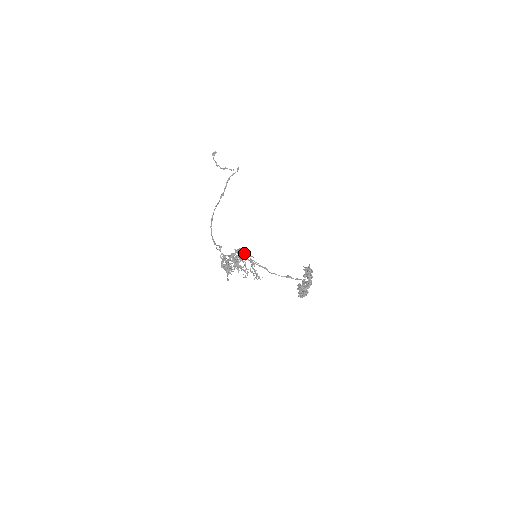
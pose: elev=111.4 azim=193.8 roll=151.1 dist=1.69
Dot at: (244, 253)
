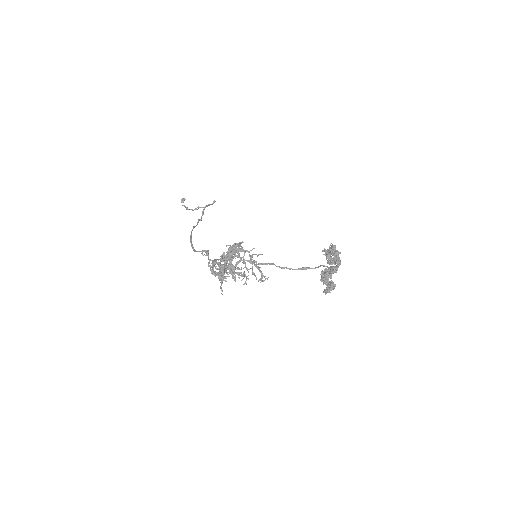
Dot at: (240, 249)
